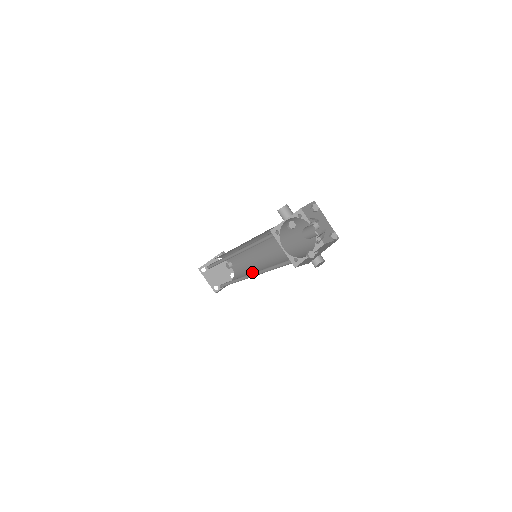
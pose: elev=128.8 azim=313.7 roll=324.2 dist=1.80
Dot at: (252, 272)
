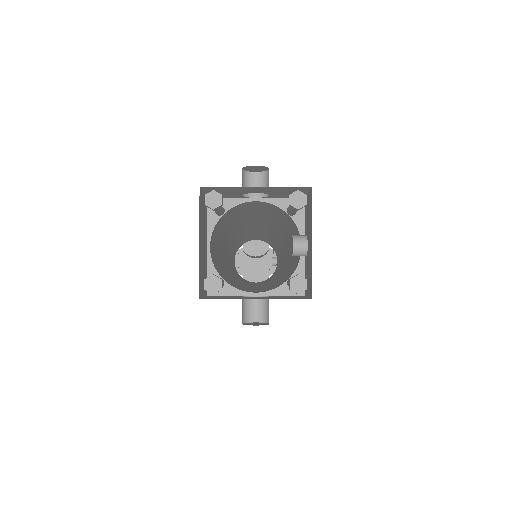
Dot at: occluded
